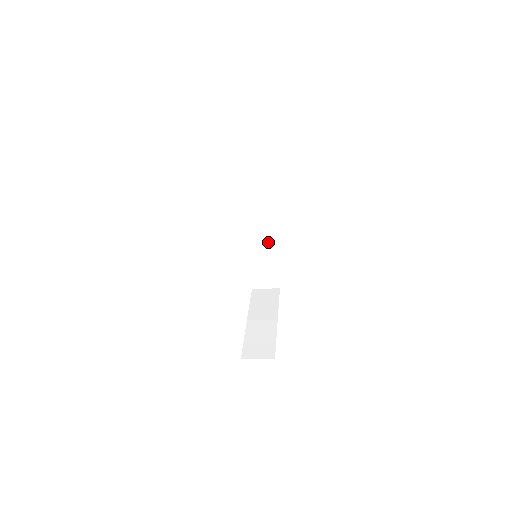
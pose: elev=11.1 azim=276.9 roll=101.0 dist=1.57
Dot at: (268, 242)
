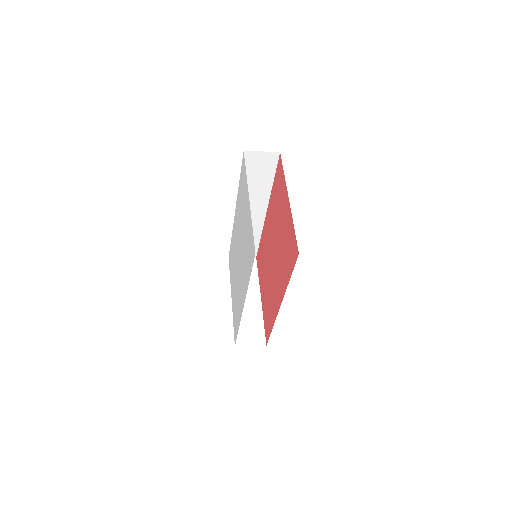
Dot at: (255, 223)
